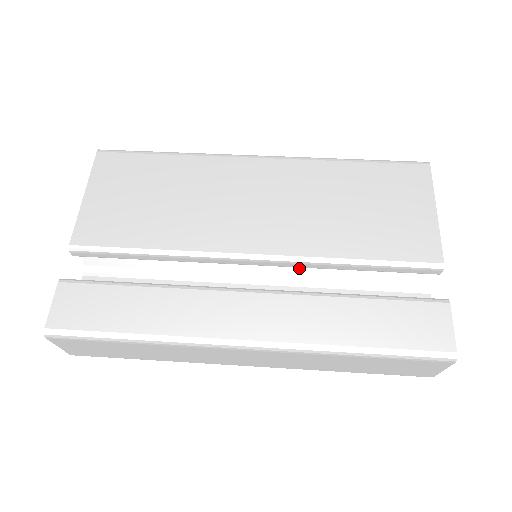
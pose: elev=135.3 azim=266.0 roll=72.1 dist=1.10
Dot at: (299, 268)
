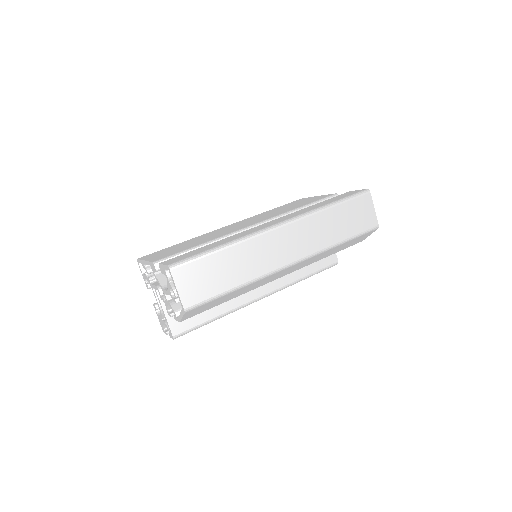
Dot at: occluded
